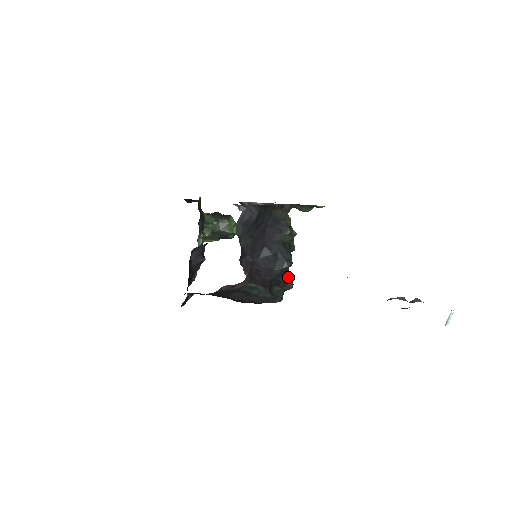
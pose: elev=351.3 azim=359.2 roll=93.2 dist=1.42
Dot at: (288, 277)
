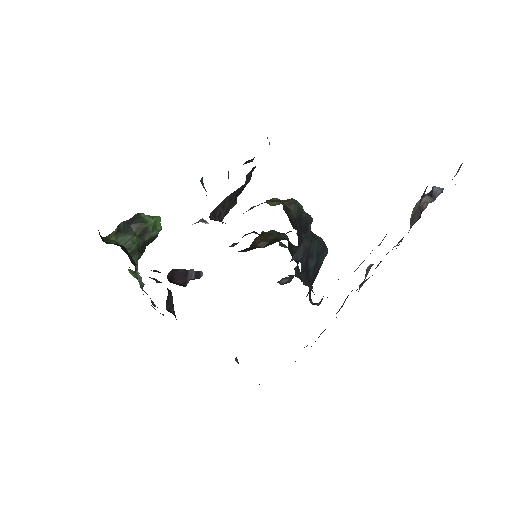
Dot at: (297, 248)
